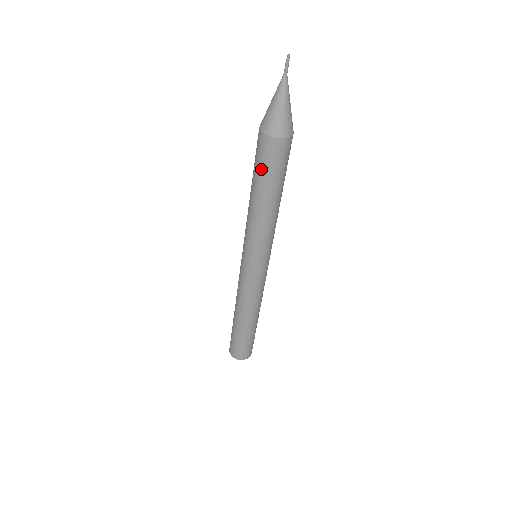
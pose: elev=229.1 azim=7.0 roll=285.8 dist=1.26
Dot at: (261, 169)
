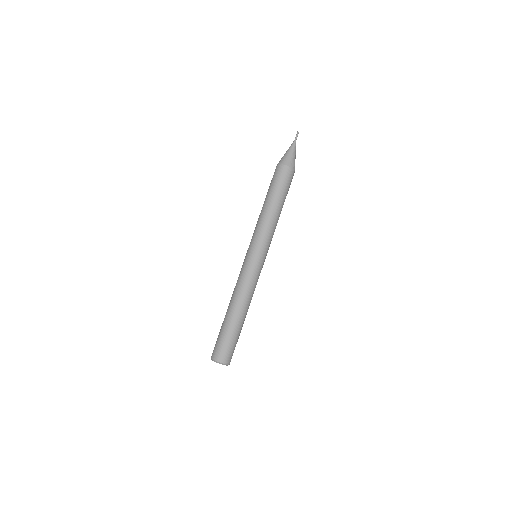
Dot at: occluded
